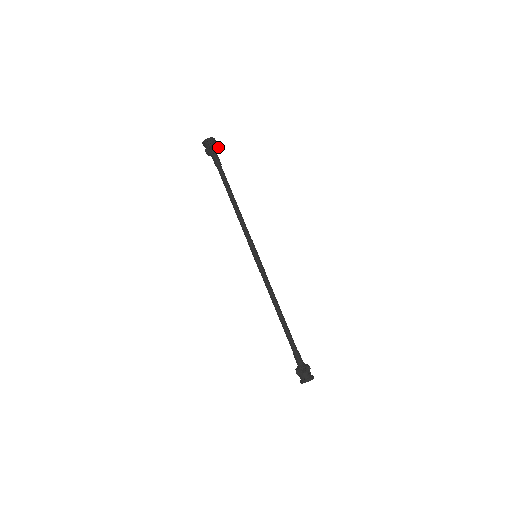
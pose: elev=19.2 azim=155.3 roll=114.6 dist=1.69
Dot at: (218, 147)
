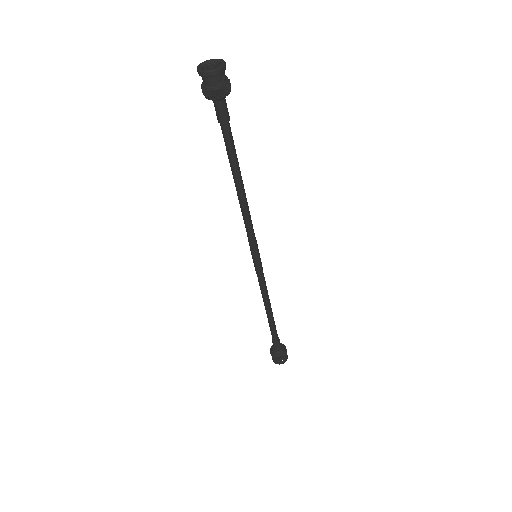
Dot at: (230, 83)
